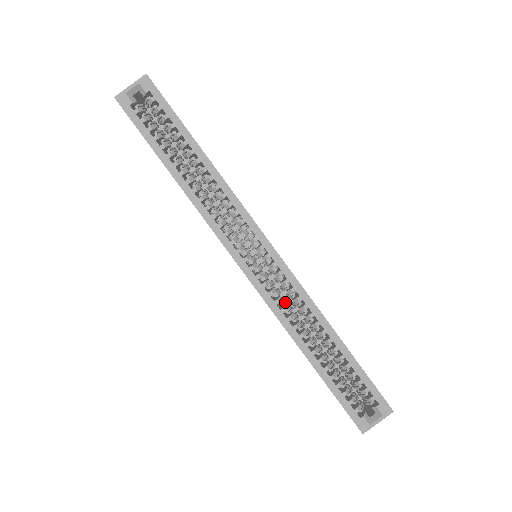
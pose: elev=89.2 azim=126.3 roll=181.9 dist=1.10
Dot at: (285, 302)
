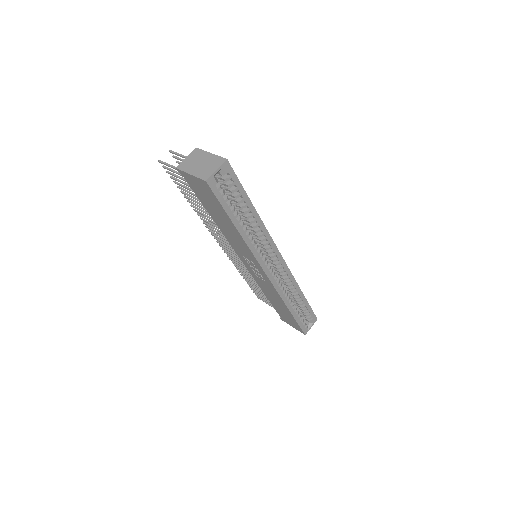
Dot at: occluded
